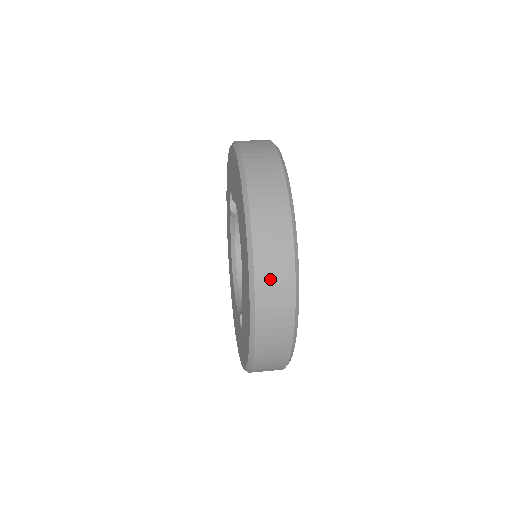
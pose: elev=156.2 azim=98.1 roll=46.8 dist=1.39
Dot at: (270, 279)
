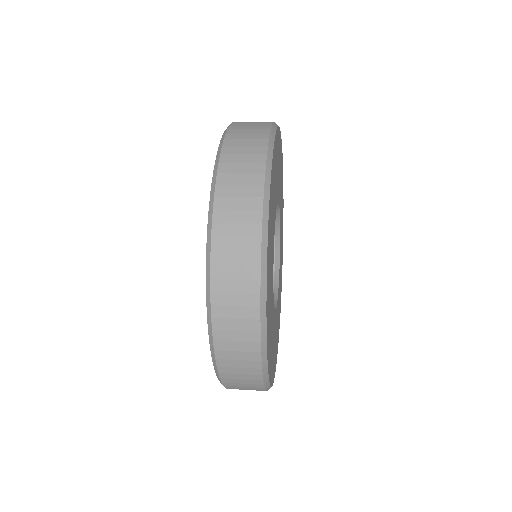
Dot at: (230, 255)
